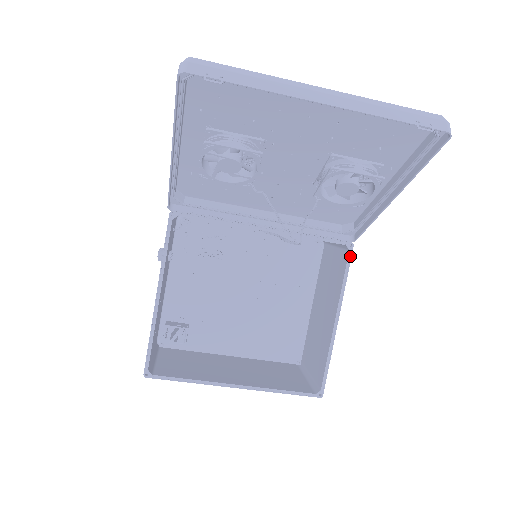
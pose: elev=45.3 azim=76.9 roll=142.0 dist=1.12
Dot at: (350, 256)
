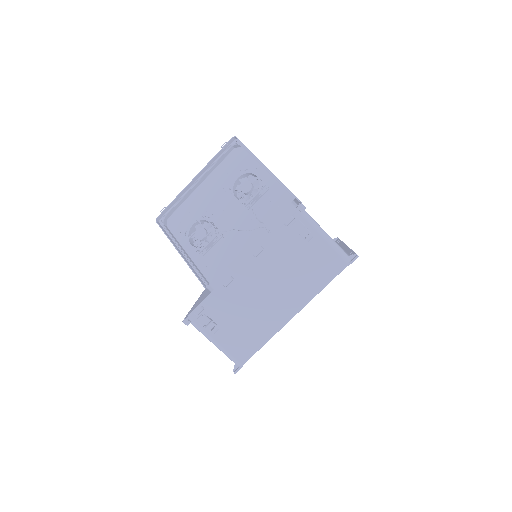
Dot at: occluded
